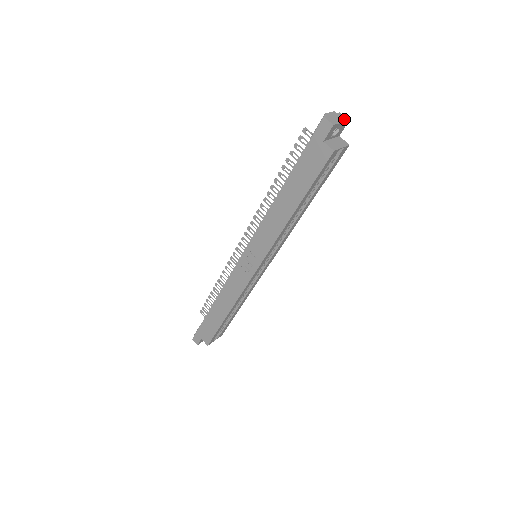
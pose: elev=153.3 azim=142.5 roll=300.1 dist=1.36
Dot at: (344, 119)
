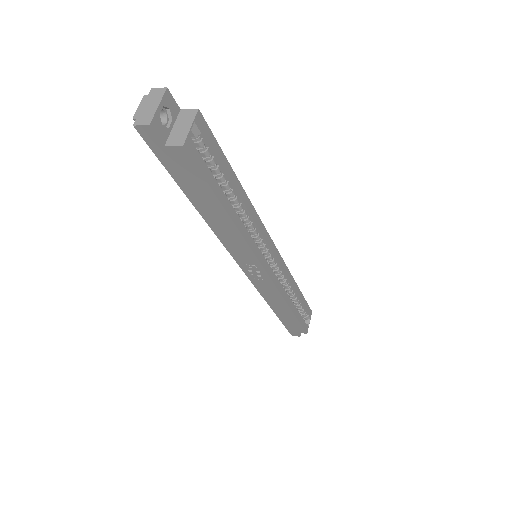
Dot at: (160, 95)
